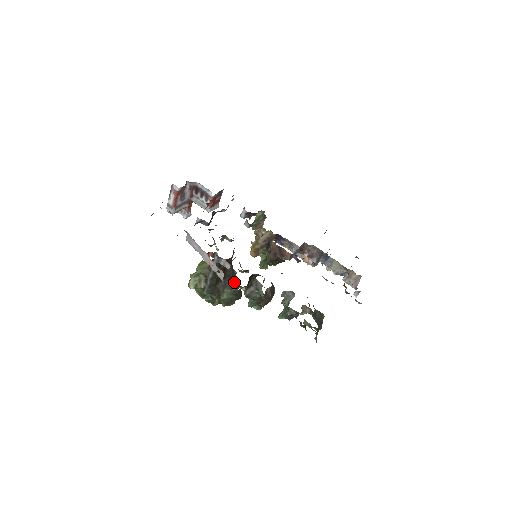
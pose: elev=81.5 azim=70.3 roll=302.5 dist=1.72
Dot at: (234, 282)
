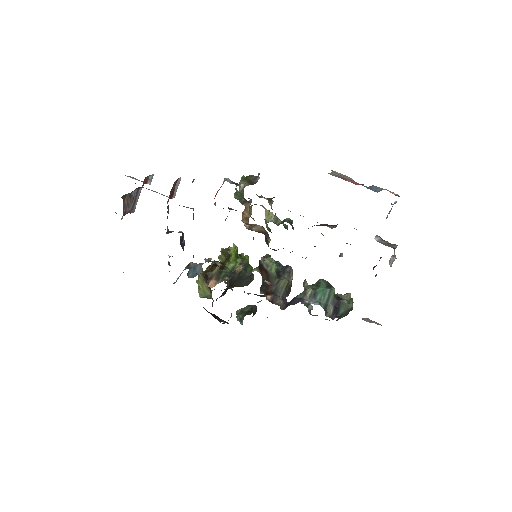
Dot at: (244, 275)
